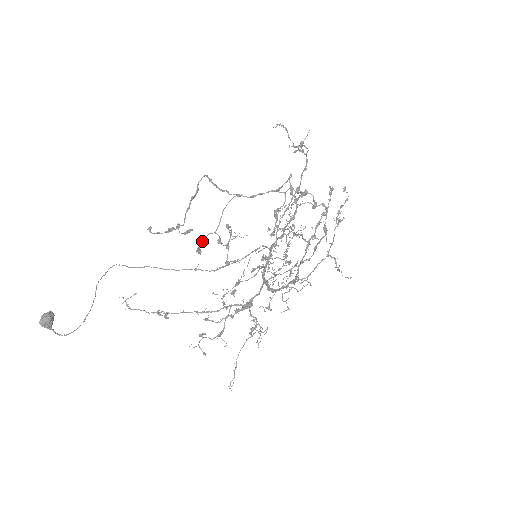
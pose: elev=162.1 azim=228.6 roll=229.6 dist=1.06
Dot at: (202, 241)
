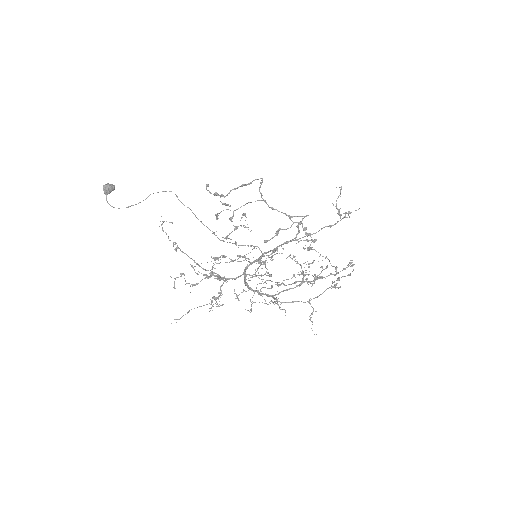
Dot at: occluded
